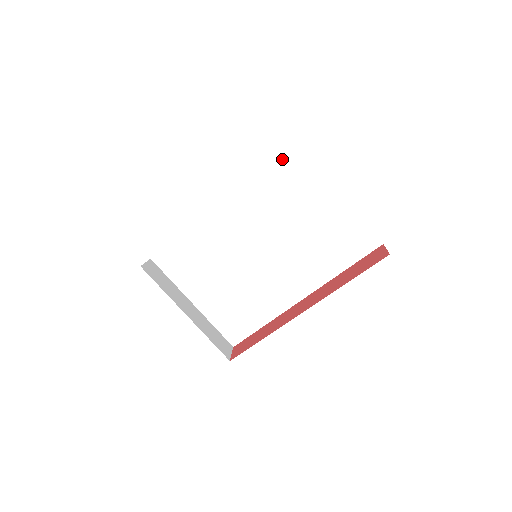
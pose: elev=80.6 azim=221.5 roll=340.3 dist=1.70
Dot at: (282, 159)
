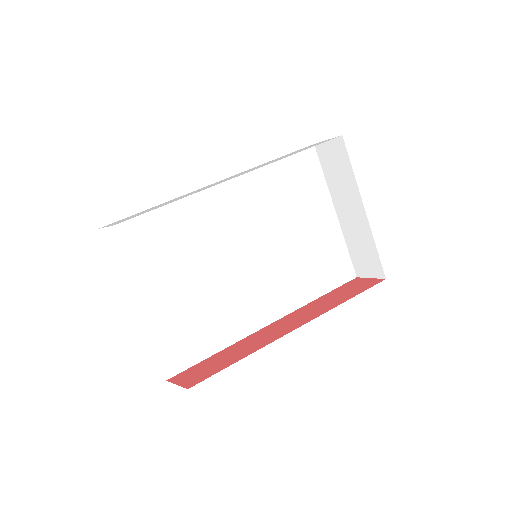
Dot at: (301, 167)
